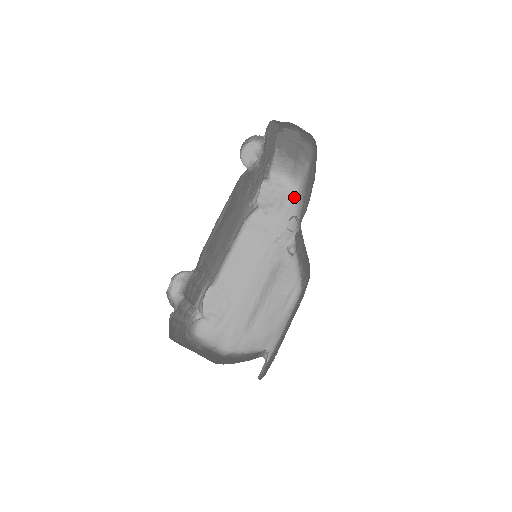
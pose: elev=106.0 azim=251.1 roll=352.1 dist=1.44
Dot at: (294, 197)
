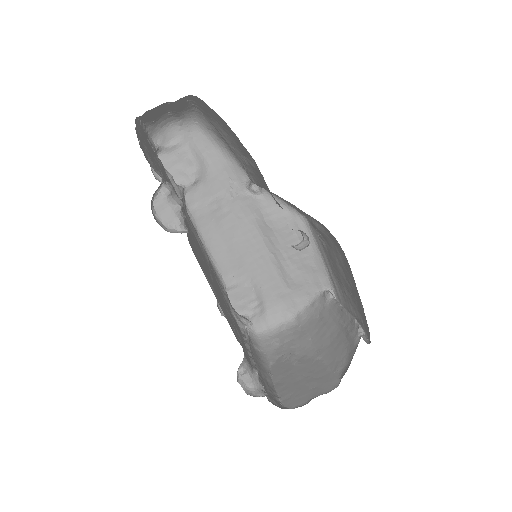
Dot at: (201, 136)
